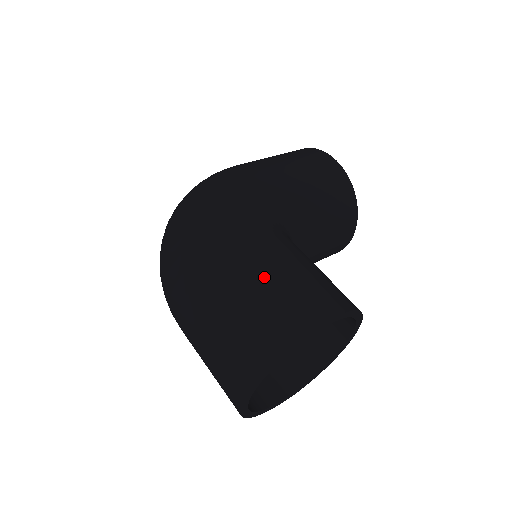
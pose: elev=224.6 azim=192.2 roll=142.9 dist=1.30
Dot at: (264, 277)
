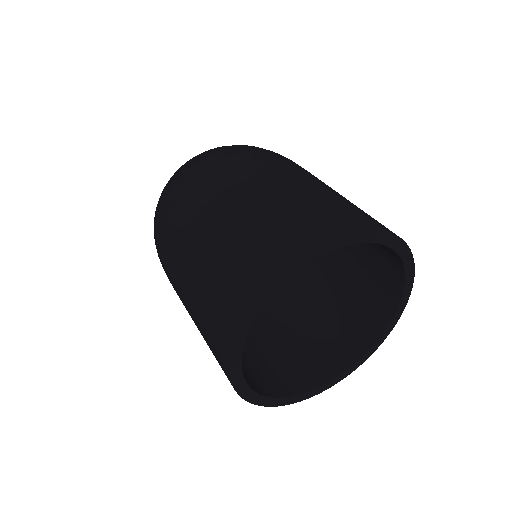
Dot at: occluded
